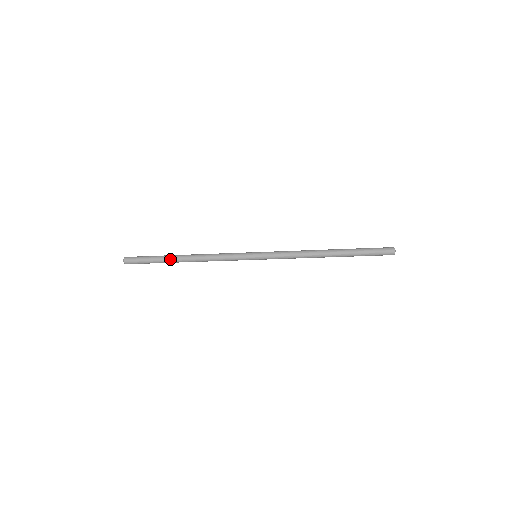
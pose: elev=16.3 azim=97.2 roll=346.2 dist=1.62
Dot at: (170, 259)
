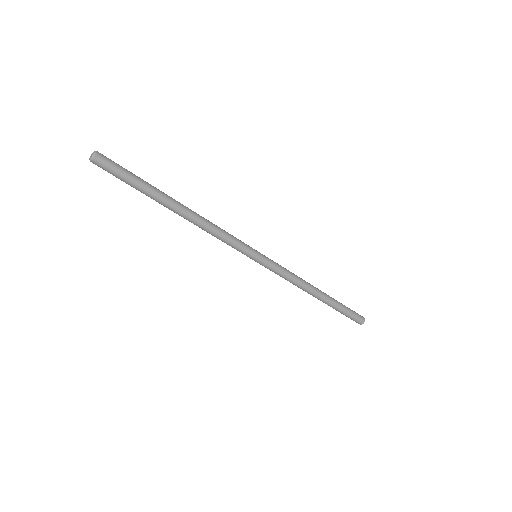
Dot at: (164, 194)
